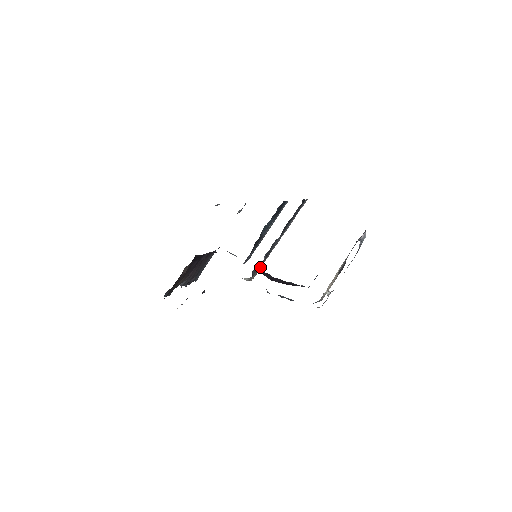
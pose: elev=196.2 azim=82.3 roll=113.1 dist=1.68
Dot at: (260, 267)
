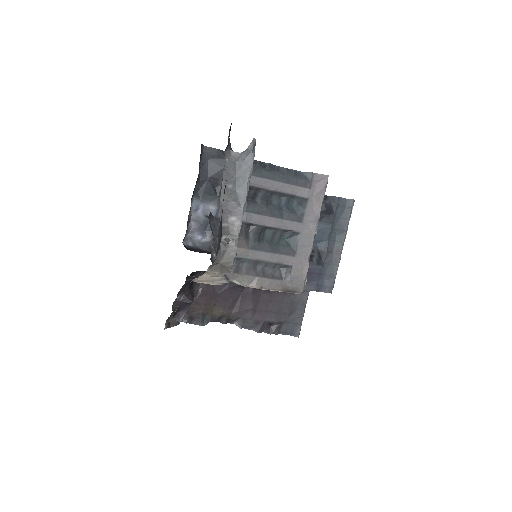
Dot at: (204, 247)
